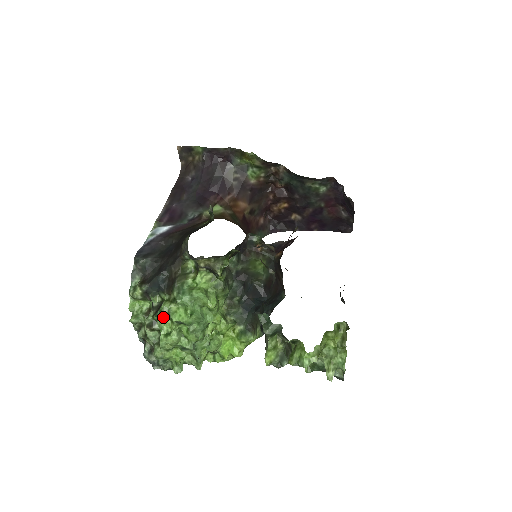
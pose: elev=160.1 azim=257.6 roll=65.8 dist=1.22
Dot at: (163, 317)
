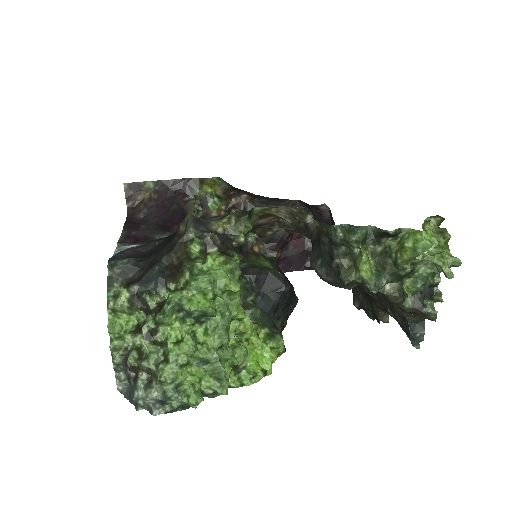
Dot at: (171, 315)
